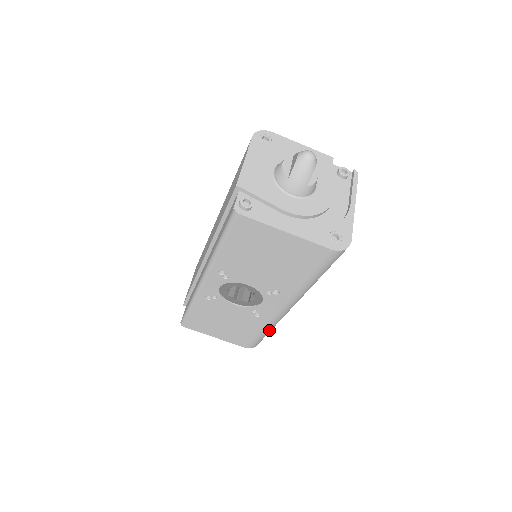
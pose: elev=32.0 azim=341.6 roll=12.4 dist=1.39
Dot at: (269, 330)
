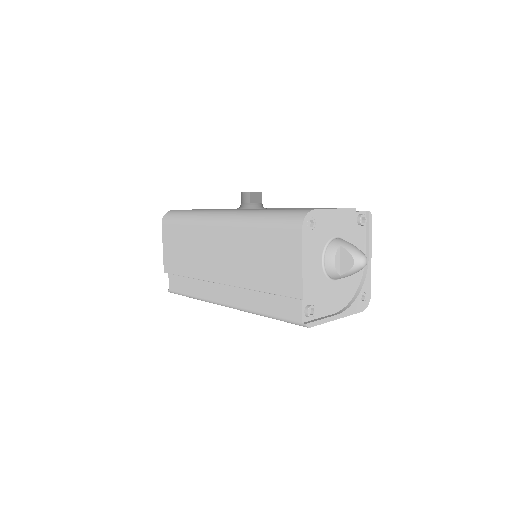
Dot at: occluded
